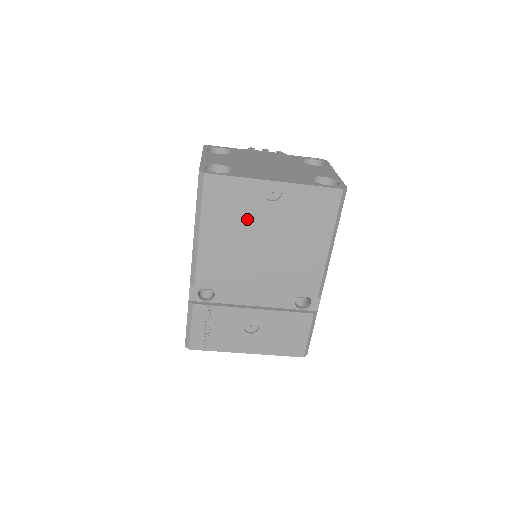
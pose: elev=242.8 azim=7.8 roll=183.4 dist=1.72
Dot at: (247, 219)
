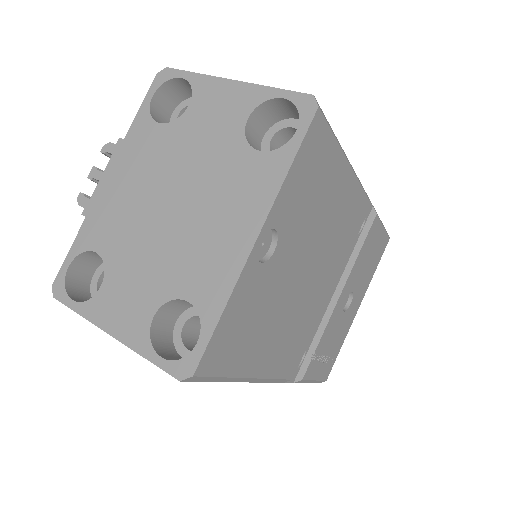
Dot at: (273, 298)
